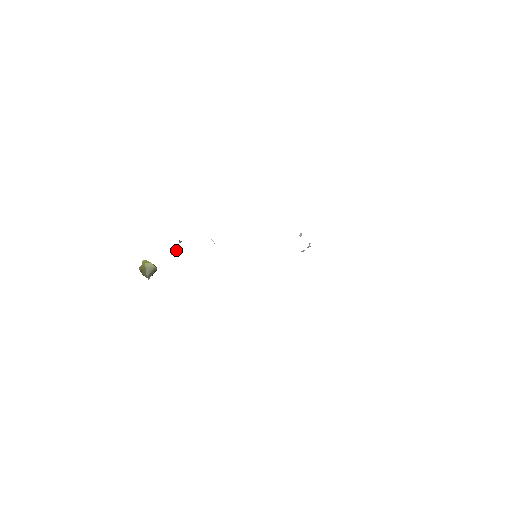
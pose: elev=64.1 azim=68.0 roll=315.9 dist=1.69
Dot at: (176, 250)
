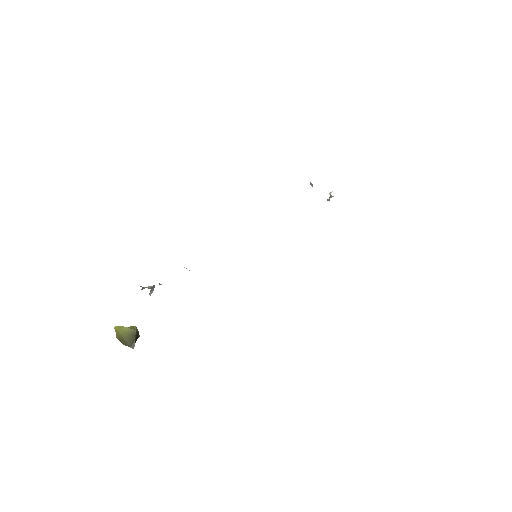
Dot at: (152, 288)
